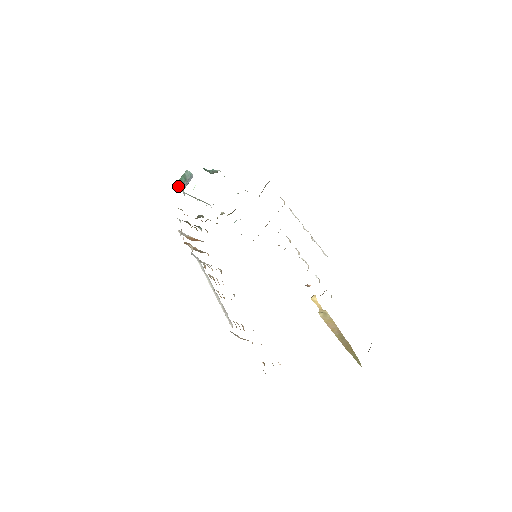
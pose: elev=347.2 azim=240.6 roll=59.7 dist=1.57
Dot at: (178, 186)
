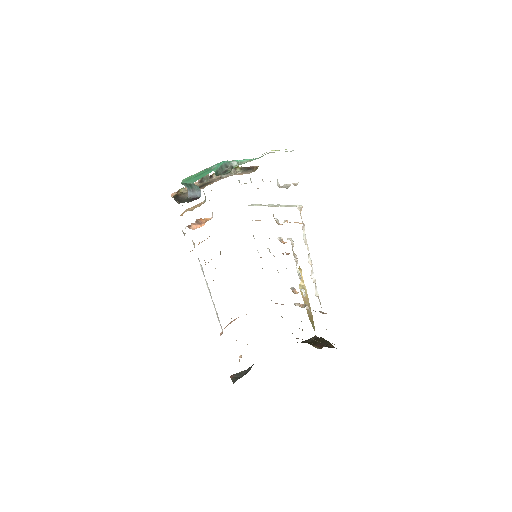
Dot at: (182, 182)
